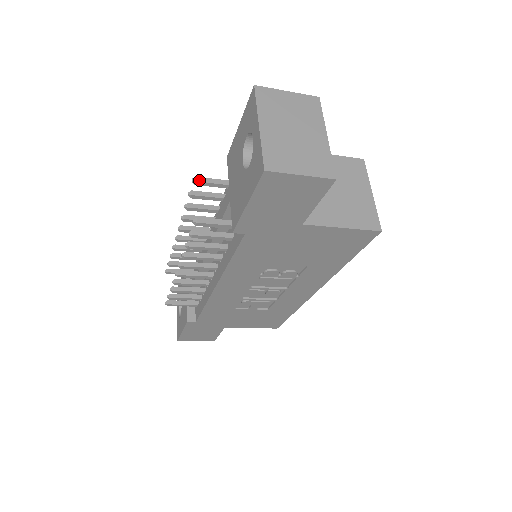
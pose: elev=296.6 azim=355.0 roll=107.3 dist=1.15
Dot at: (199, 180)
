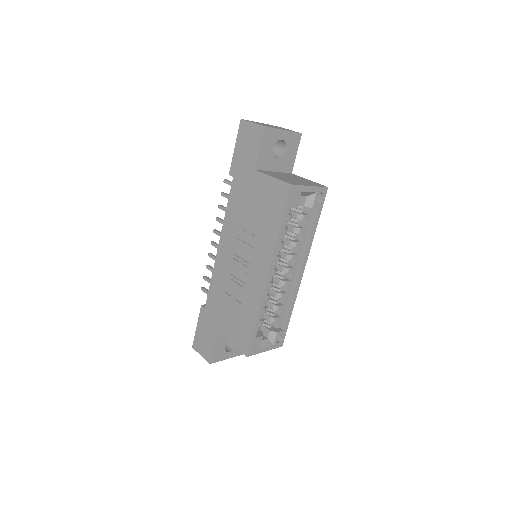
Dot at: occluded
